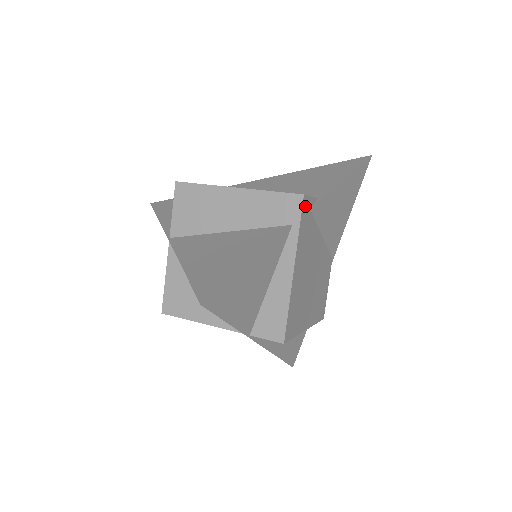
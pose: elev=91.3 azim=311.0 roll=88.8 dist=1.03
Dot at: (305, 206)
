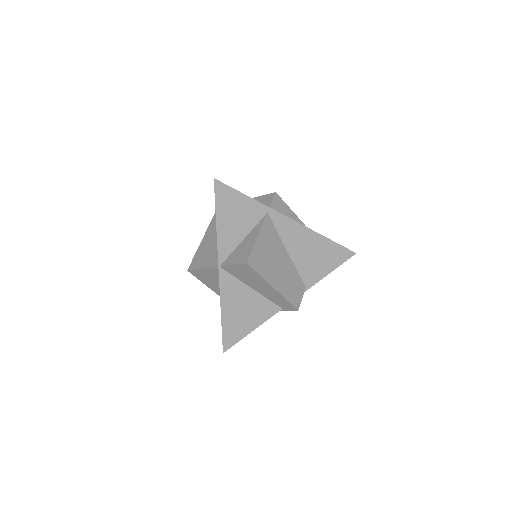
Dot at: occluded
